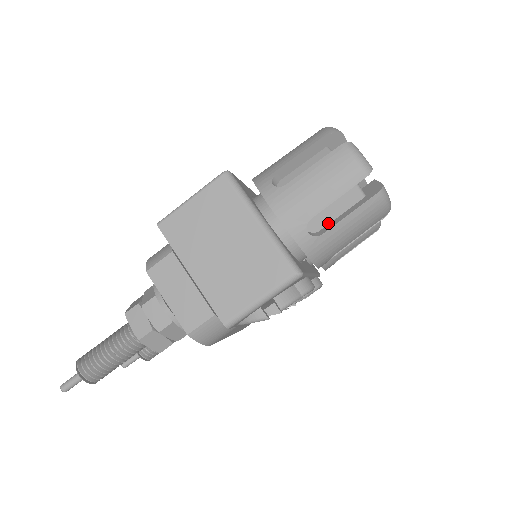
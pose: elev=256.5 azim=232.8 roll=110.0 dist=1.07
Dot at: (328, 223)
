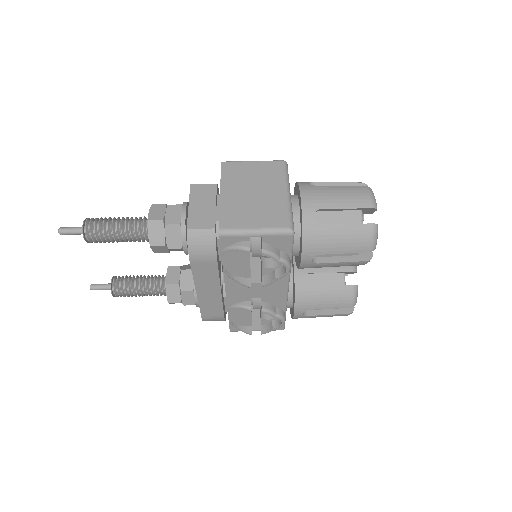
Dot at: occluded
